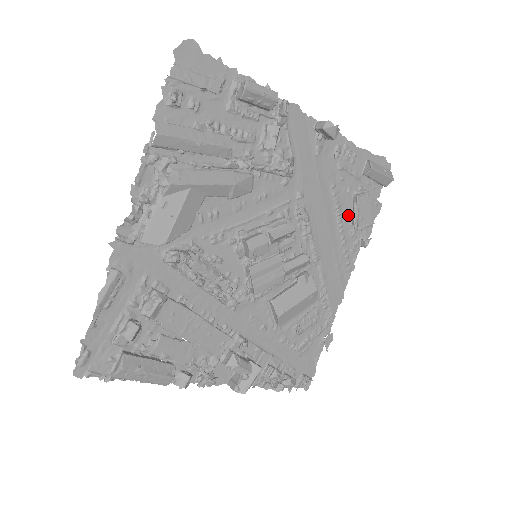
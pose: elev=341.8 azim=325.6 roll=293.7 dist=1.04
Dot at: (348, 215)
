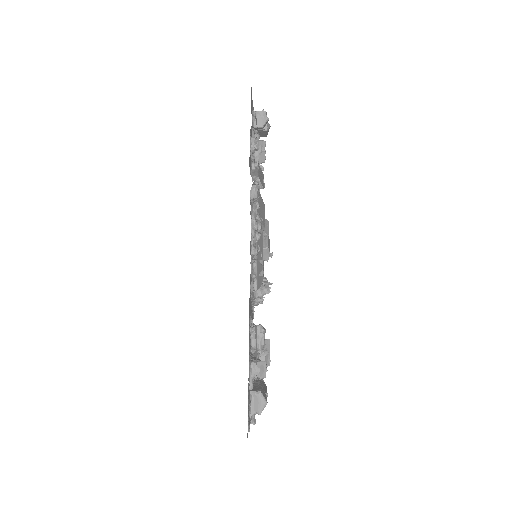
Dot at: occluded
